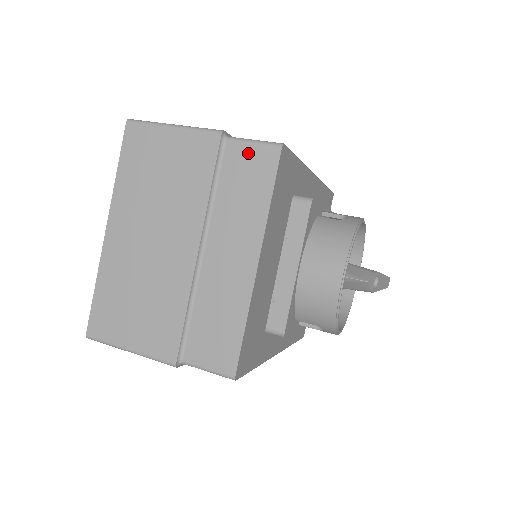
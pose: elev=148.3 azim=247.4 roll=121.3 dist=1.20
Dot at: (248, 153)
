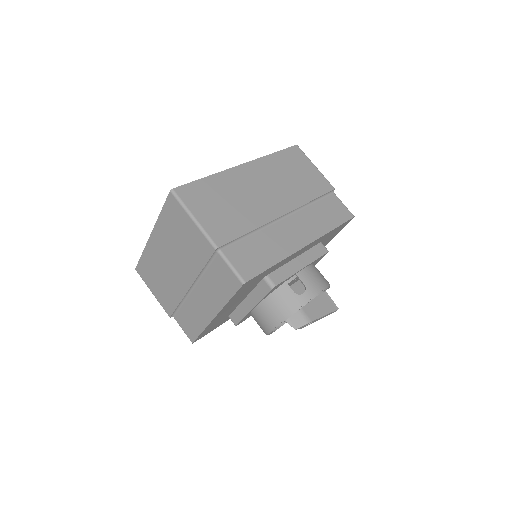
Dot at: (226, 271)
